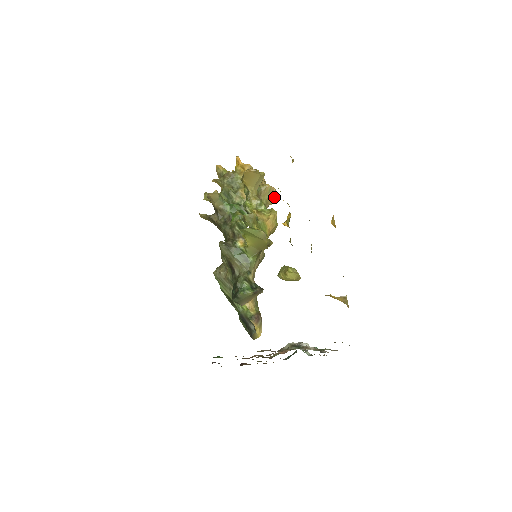
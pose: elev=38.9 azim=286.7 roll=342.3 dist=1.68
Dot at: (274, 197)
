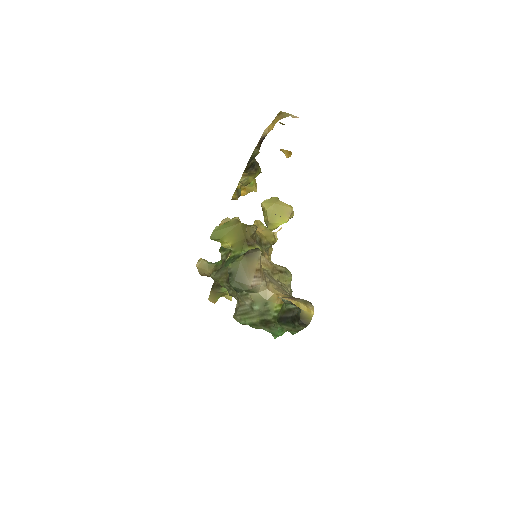
Dot at: occluded
